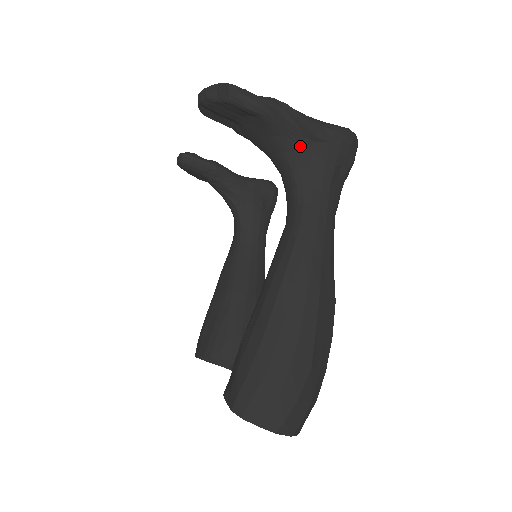
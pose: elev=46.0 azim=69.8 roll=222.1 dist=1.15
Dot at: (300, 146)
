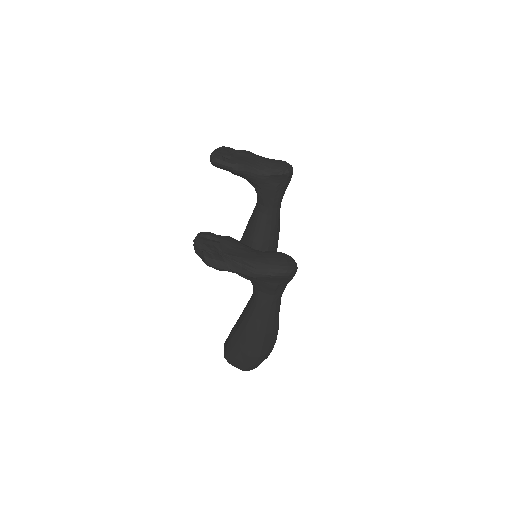
Dot at: (254, 279)
